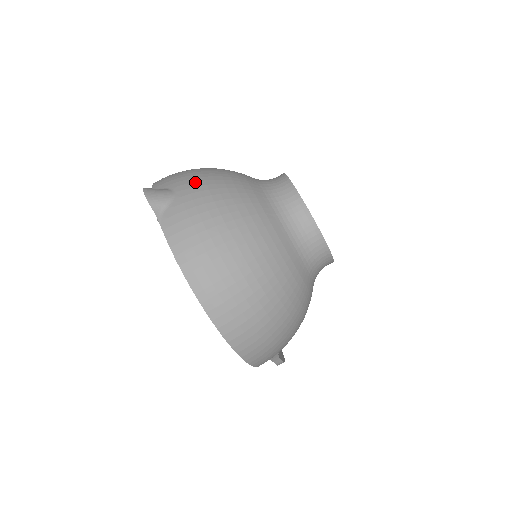
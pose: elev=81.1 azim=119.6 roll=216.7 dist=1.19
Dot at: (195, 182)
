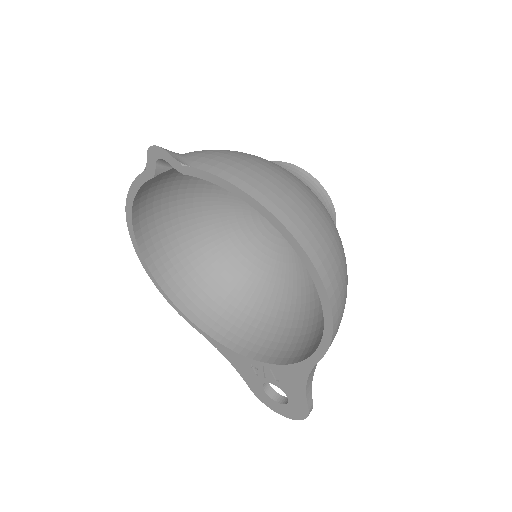
Dot at: occluded
